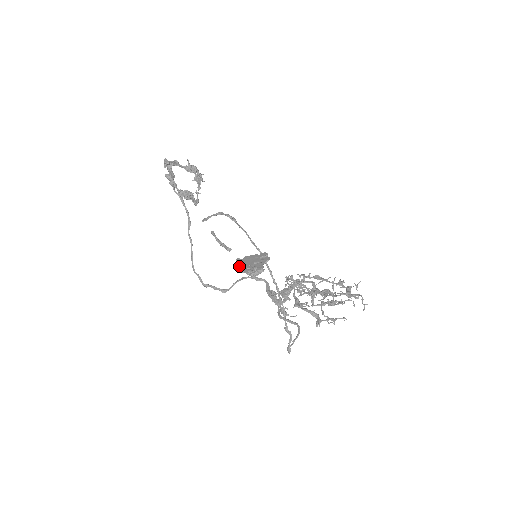
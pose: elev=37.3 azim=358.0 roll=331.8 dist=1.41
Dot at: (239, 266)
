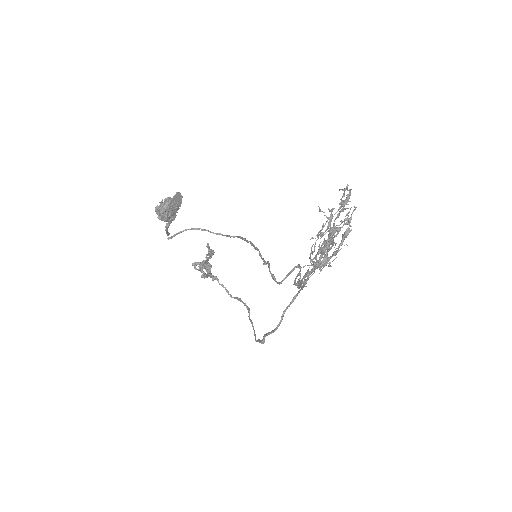
Dot at: (161, 218)
